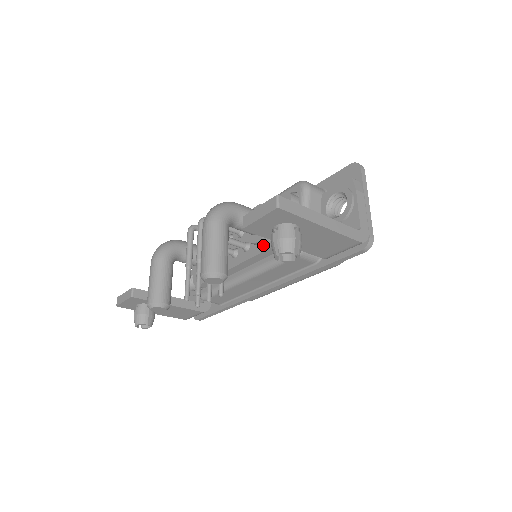
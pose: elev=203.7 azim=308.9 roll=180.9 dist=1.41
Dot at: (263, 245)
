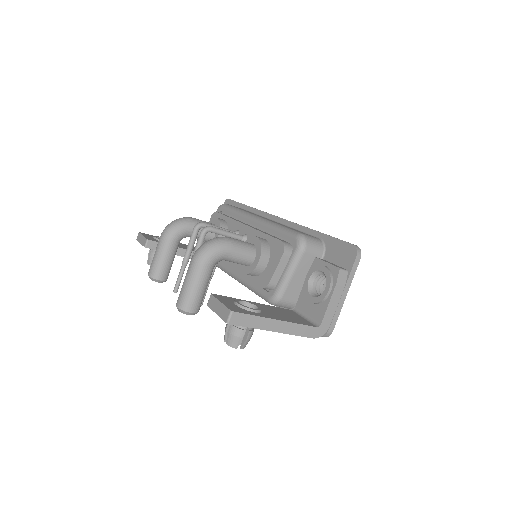
Dot at: occluded
